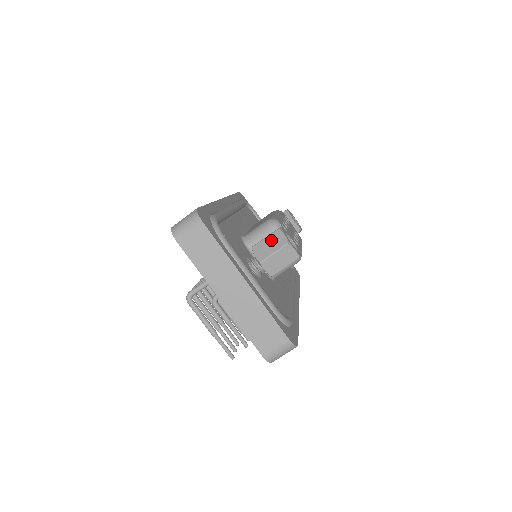
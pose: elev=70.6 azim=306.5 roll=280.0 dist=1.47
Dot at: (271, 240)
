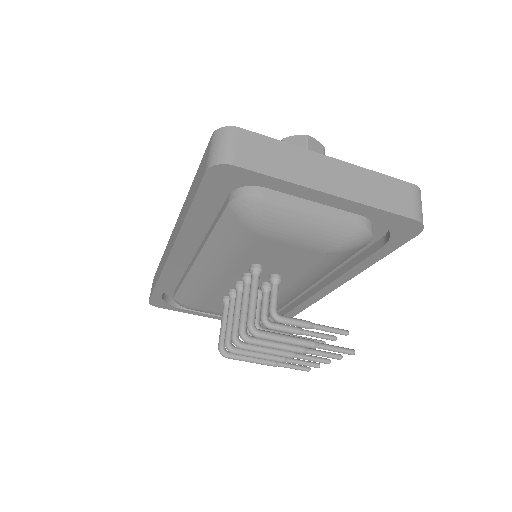
Dot at: occluded
